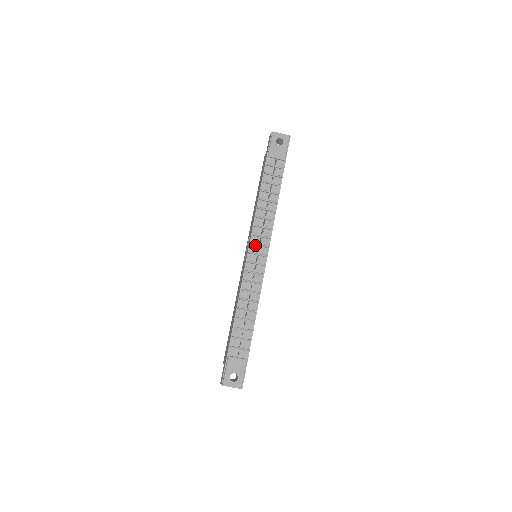
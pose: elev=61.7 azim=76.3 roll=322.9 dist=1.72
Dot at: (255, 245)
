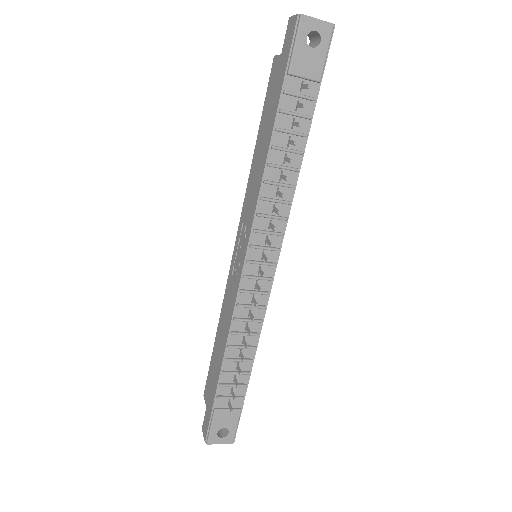
Dot at: (257, 248)
